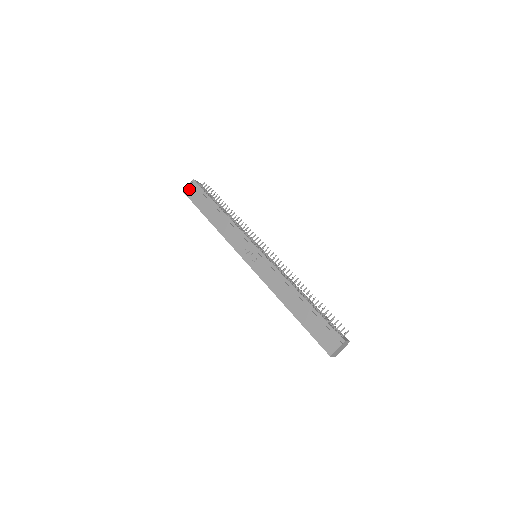
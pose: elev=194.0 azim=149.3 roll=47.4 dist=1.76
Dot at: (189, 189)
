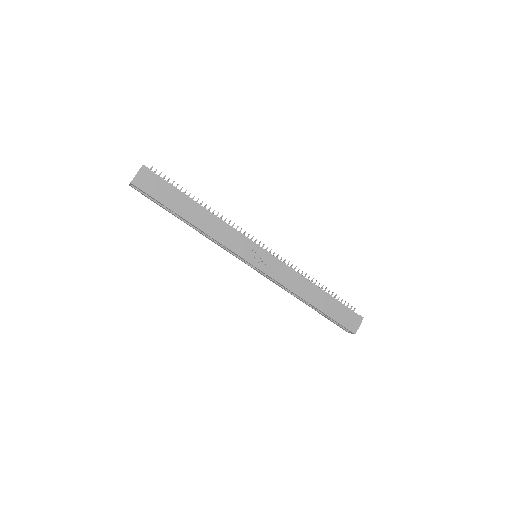
Dot at: (141, 179)
